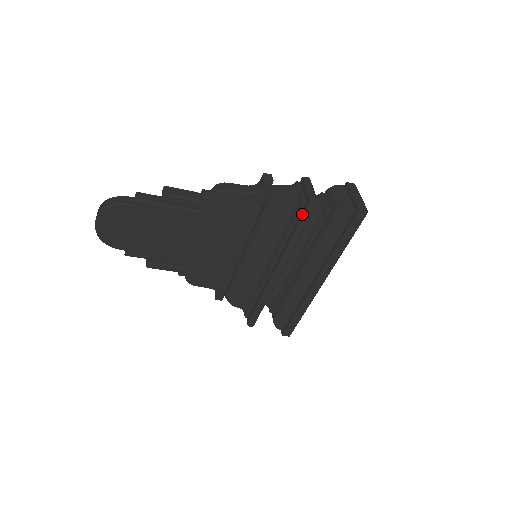
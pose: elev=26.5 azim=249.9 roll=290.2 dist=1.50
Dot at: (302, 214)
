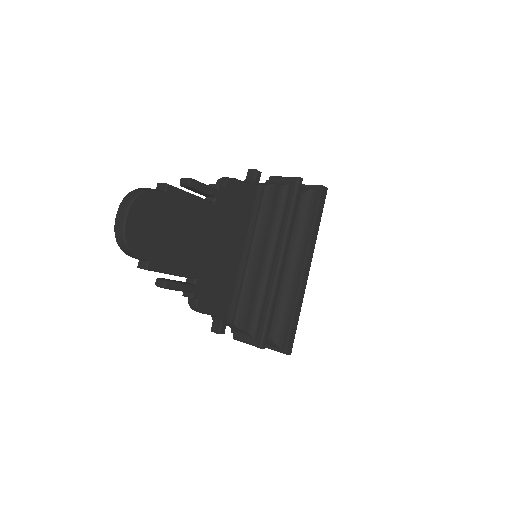
Dot at: (293, 193)
